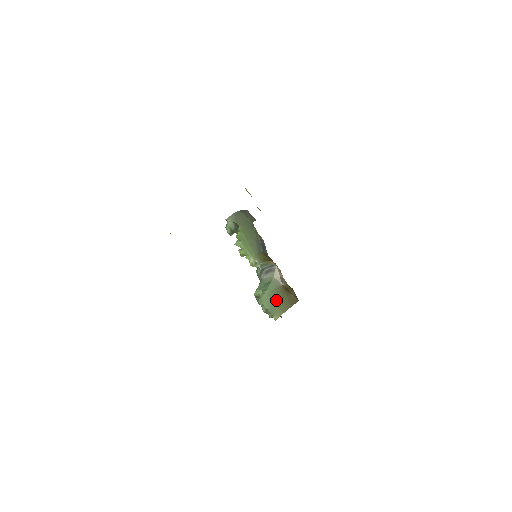
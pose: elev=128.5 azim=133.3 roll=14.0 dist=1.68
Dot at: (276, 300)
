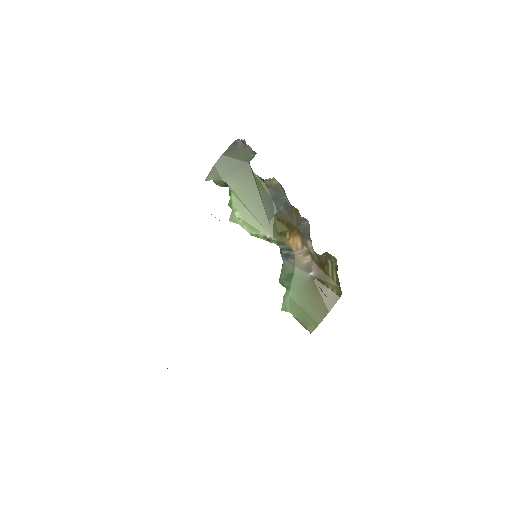
Dot at: (305, 304)
